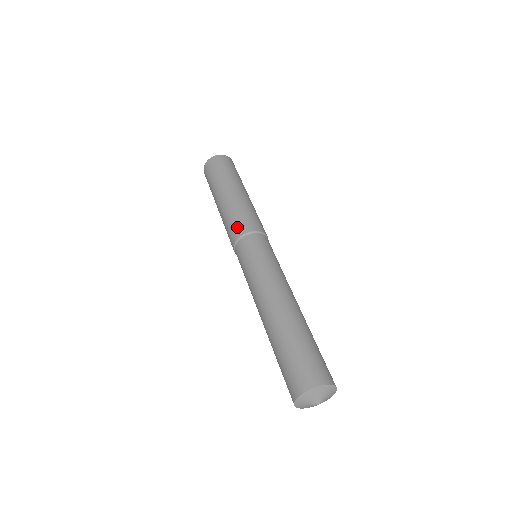
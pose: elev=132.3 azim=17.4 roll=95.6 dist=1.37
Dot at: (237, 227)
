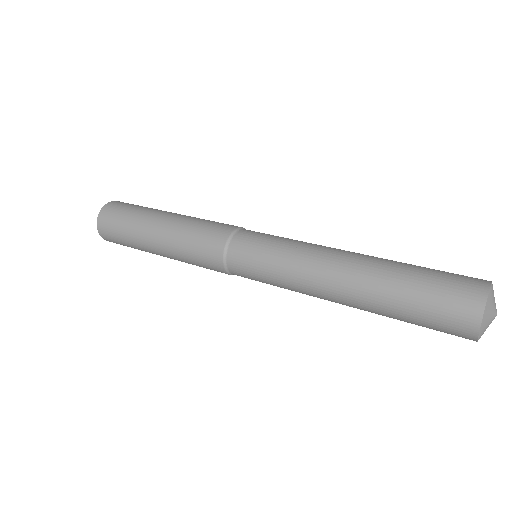
Dot at: (222, 225)
